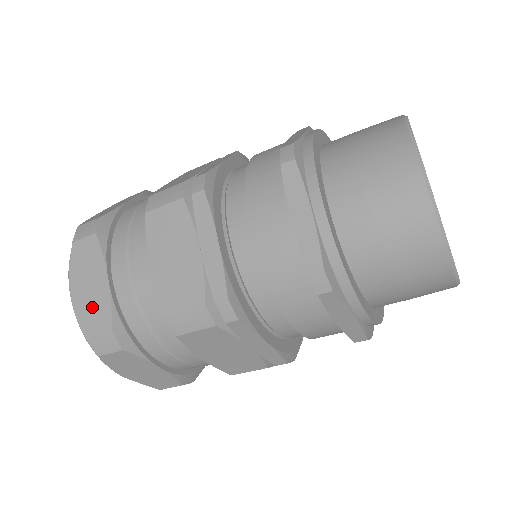
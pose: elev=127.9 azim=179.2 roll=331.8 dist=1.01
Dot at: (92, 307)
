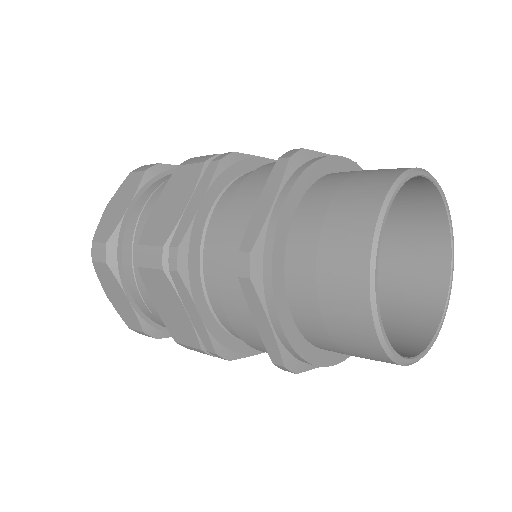
Dot at: (124, 312)
